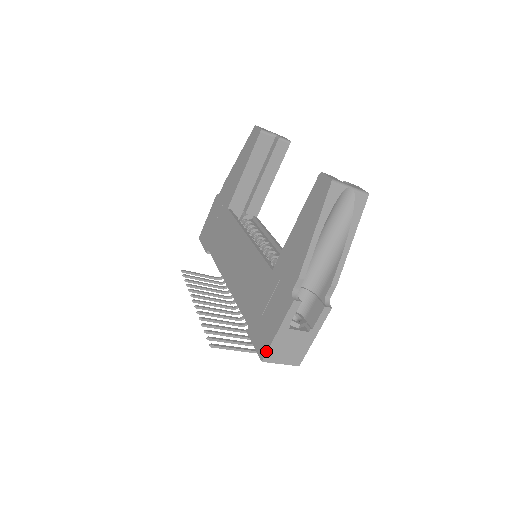
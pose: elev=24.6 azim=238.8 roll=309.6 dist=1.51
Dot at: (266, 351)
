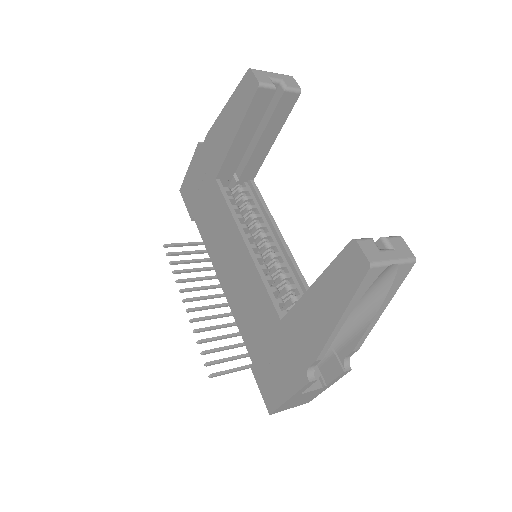
Dot at: (274, 409)
